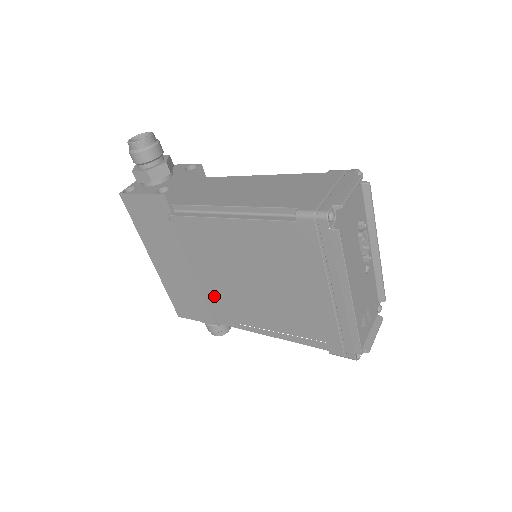
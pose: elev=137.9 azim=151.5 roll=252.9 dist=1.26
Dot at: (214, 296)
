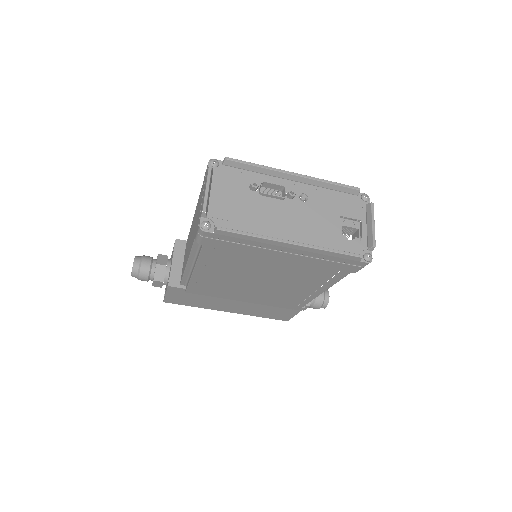
Dot at: (269, 301)
